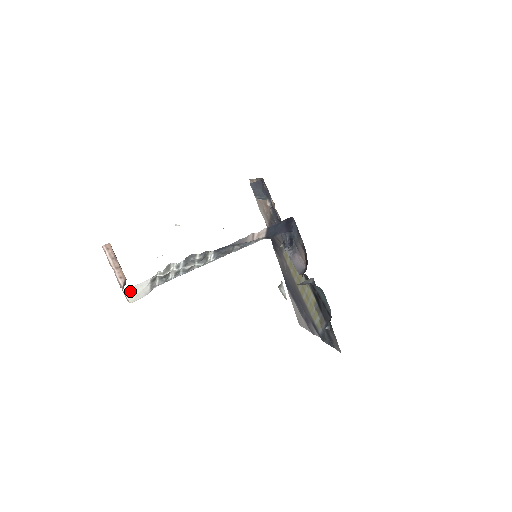
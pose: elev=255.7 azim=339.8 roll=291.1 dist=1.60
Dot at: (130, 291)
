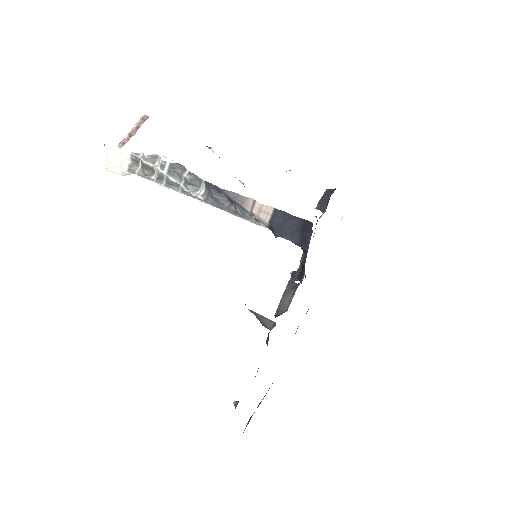
Dot at: (110, 150)
